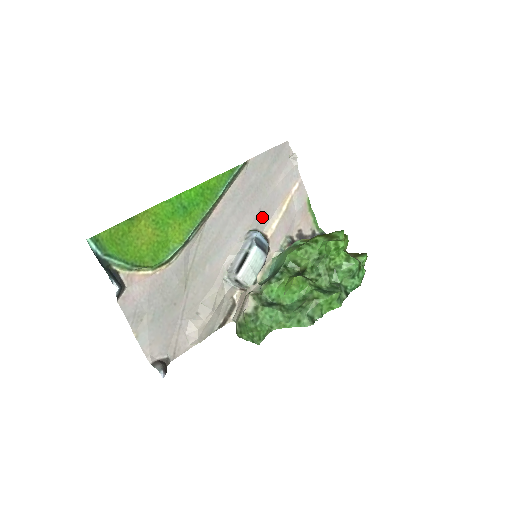
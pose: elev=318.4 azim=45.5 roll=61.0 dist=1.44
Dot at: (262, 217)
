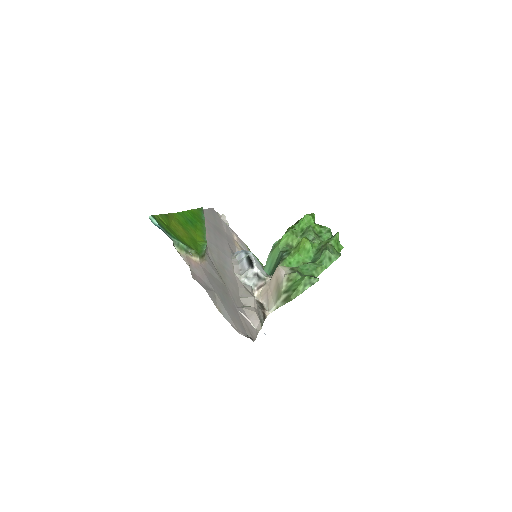
Dot at: (232, 249)
